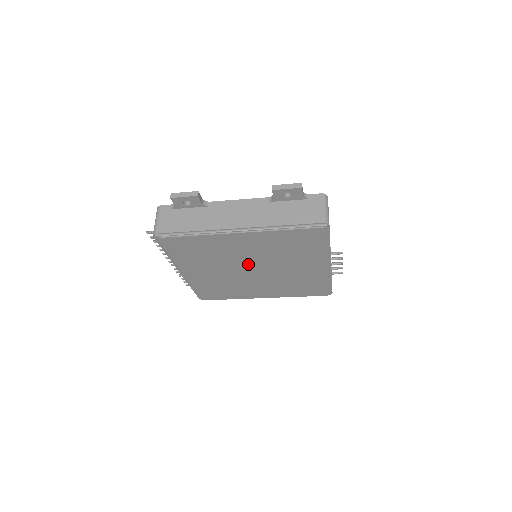
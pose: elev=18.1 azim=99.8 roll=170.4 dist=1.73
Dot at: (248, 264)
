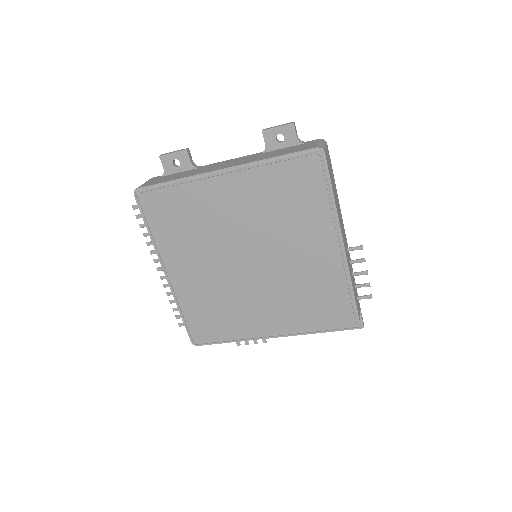
Dot at: (241, 247)
